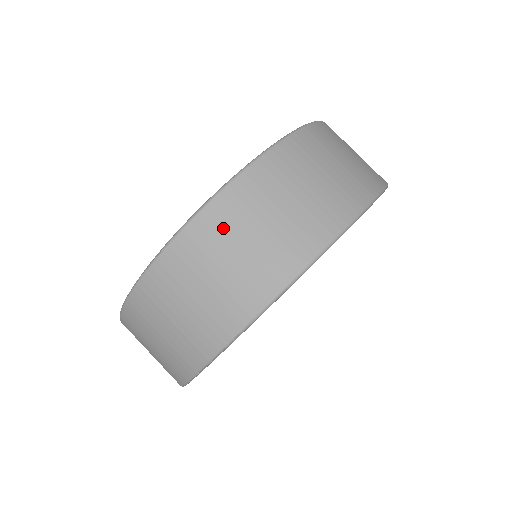
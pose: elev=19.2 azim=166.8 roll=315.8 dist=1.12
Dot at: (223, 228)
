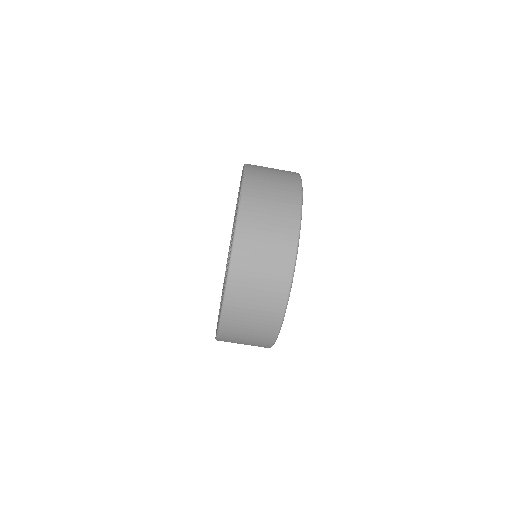
Dot at: (235, 324)
